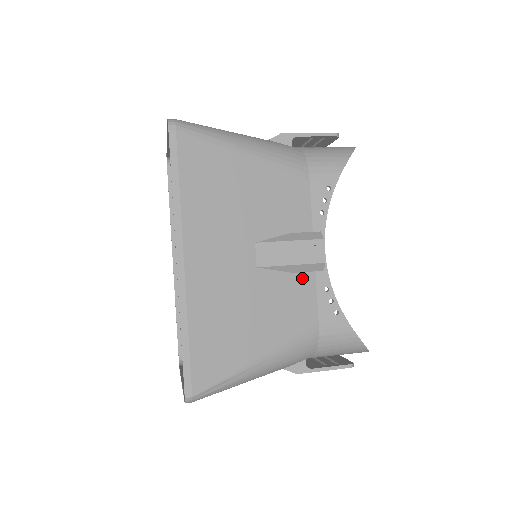
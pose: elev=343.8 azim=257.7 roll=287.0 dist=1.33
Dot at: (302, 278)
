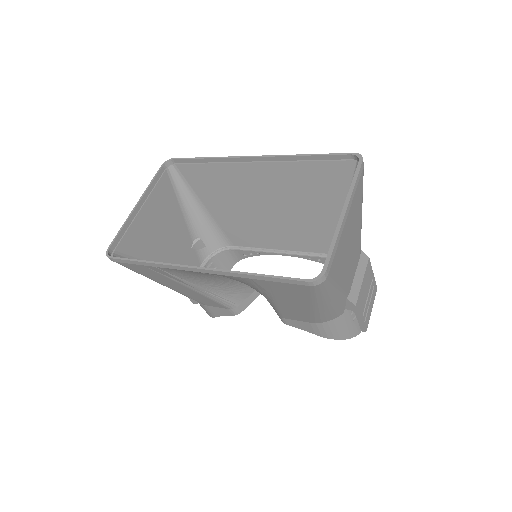
Dot at: (296, 240)
